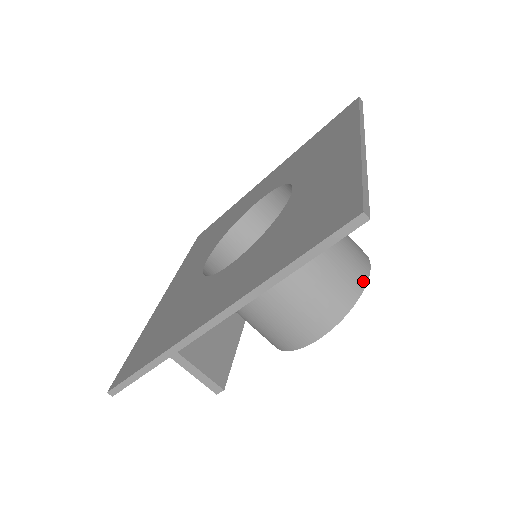
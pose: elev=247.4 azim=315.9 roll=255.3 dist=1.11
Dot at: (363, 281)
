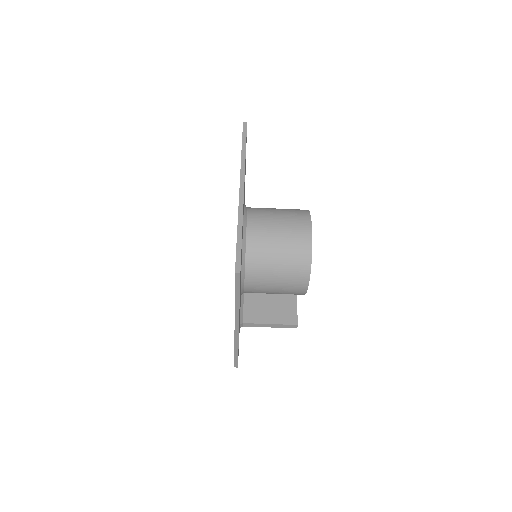
Dot at: (309, 242)
